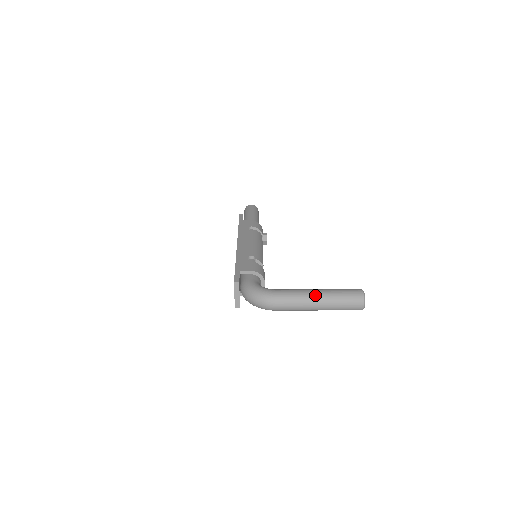
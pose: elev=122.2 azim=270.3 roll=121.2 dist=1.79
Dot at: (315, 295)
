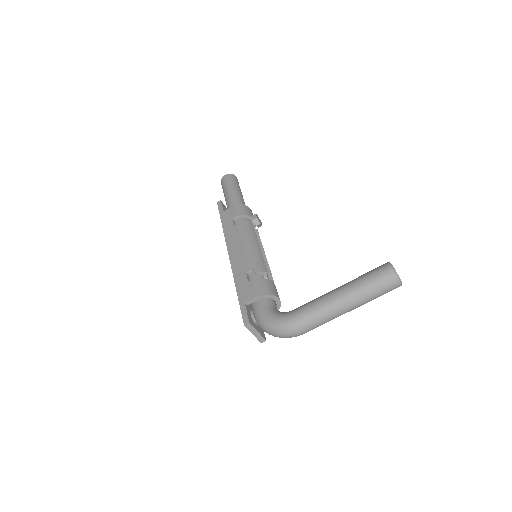
Dot at: (338, 300)
